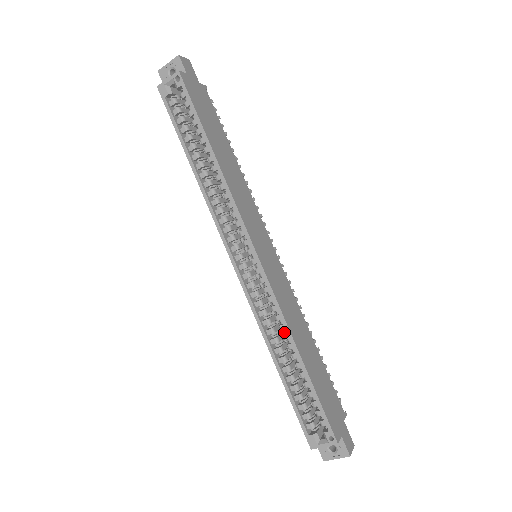
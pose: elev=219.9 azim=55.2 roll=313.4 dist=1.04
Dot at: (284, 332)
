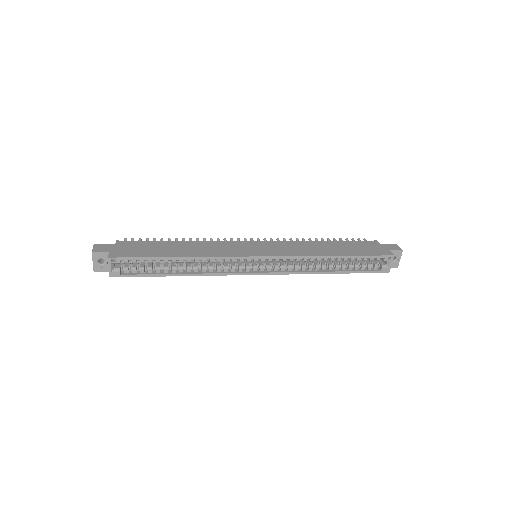
Dot at: (315, 259)
